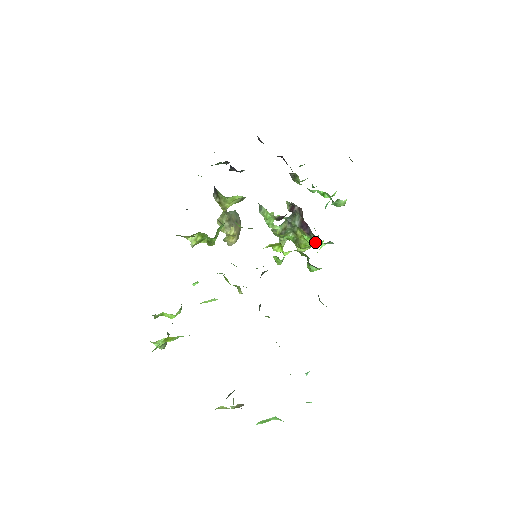
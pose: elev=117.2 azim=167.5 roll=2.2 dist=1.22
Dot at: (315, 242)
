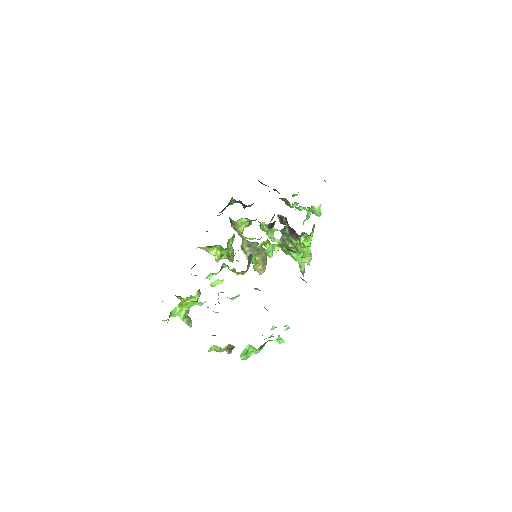
Dot at: (303, 243)
